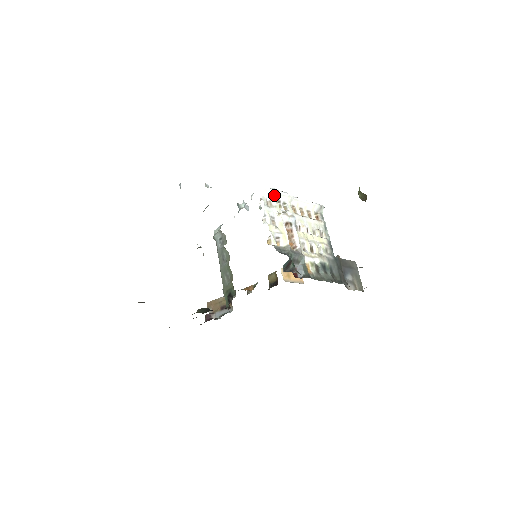
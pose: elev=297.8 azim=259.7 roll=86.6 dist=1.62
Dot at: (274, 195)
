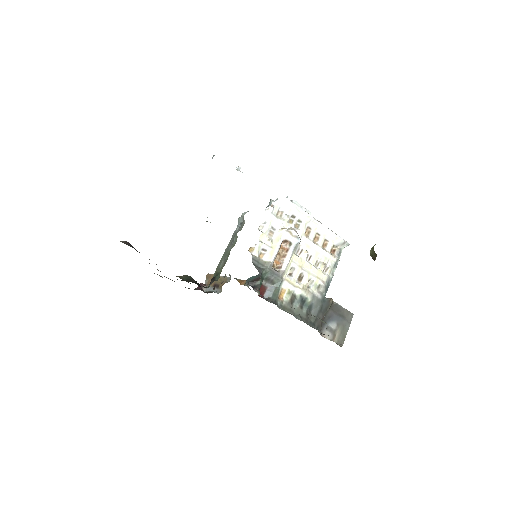
Dot at: (290, 208)
